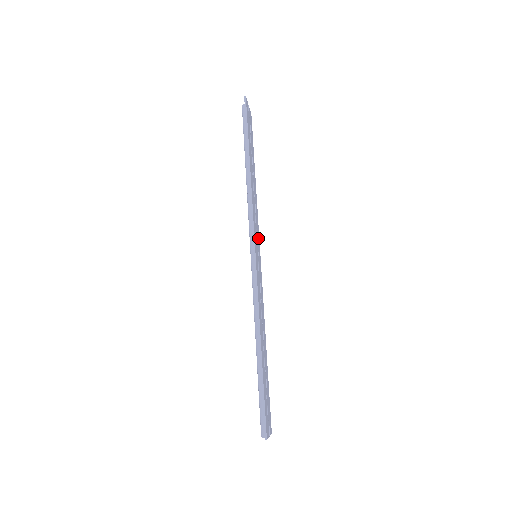
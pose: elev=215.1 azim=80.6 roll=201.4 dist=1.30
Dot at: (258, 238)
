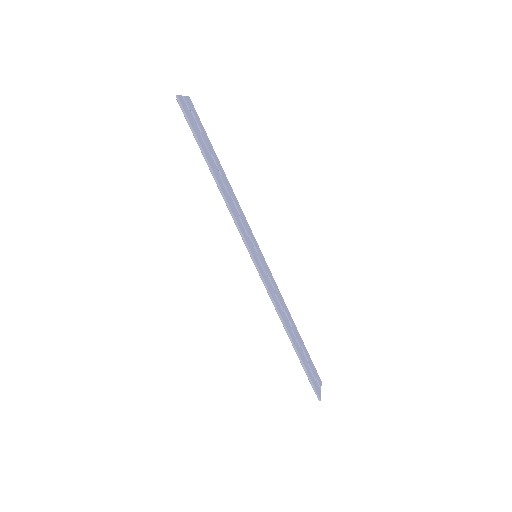
Dot at: (251, 234)
